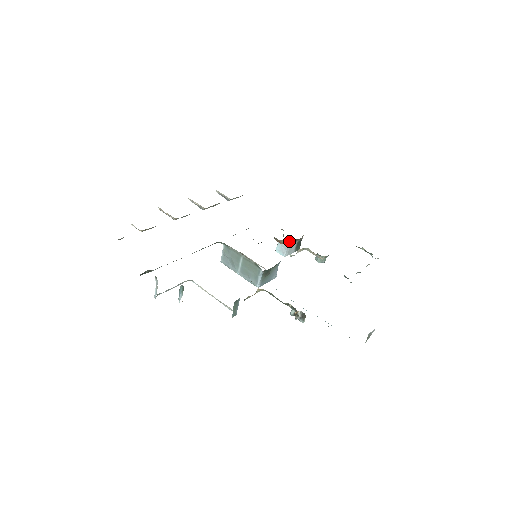
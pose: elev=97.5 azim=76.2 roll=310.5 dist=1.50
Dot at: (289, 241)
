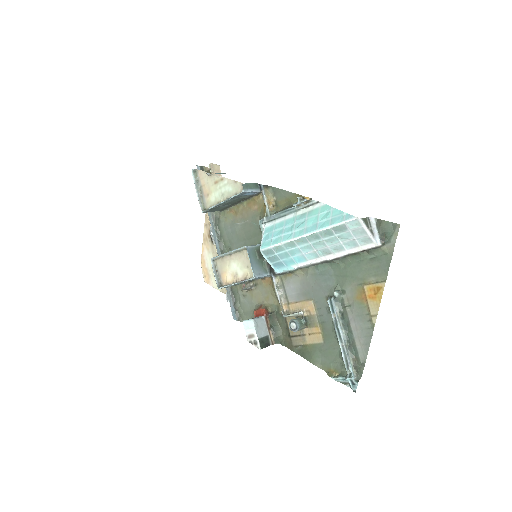
Dot at: (269, 314)
